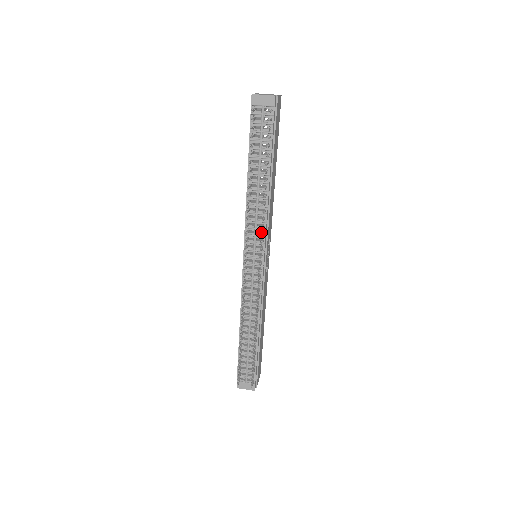
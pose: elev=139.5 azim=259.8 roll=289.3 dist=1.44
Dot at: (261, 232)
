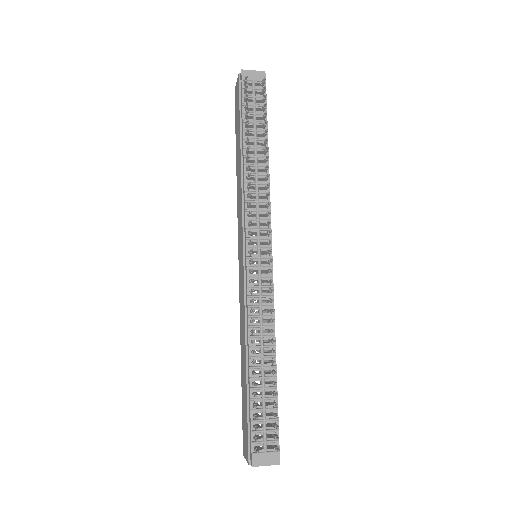
Dot at: (263, 218)
